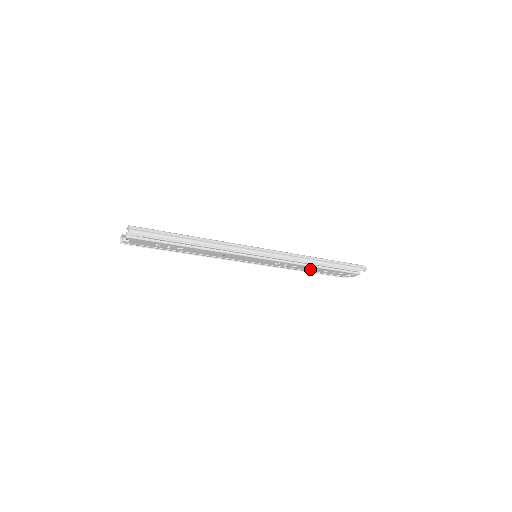
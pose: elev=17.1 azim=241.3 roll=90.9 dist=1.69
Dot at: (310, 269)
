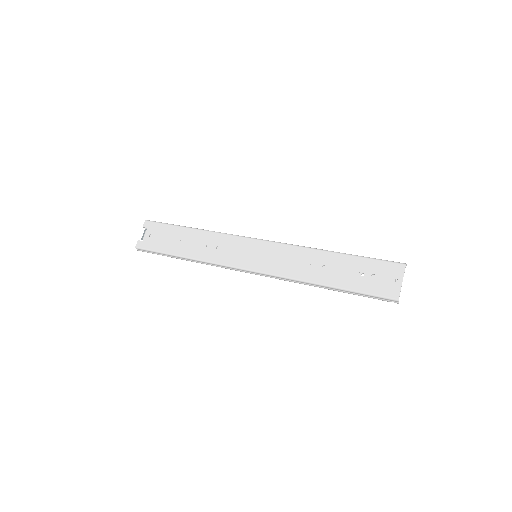
Dot at: occluded
